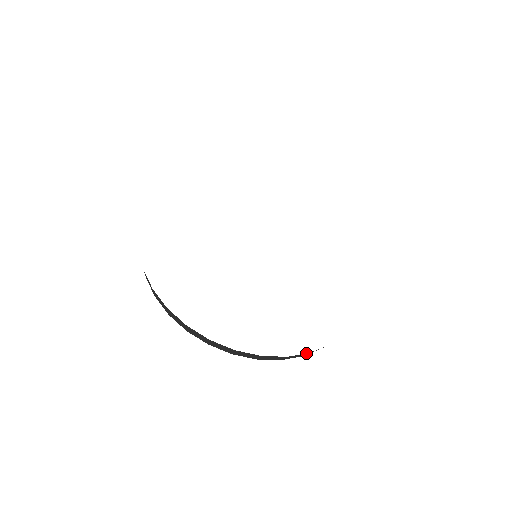
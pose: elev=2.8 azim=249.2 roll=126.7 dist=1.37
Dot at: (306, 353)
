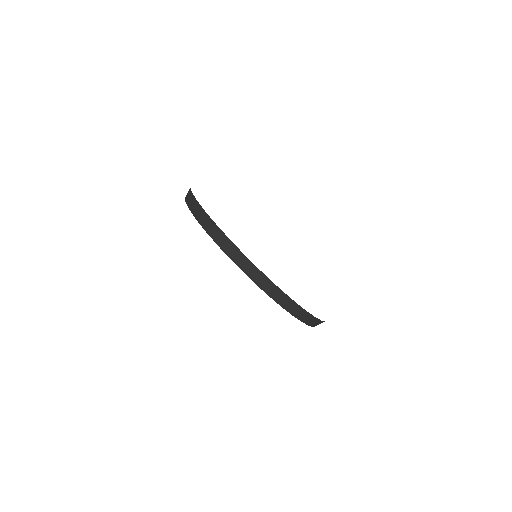
Dot at: occluded
